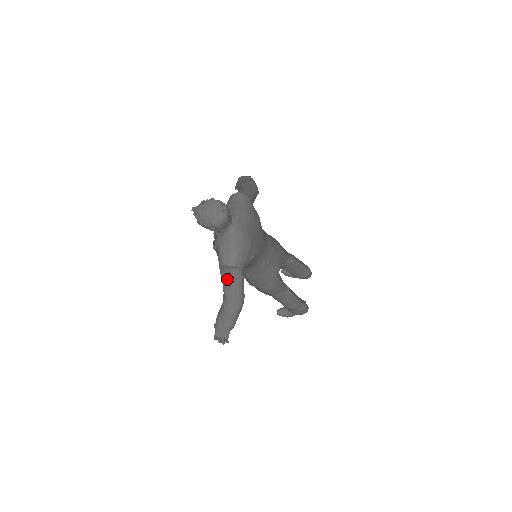
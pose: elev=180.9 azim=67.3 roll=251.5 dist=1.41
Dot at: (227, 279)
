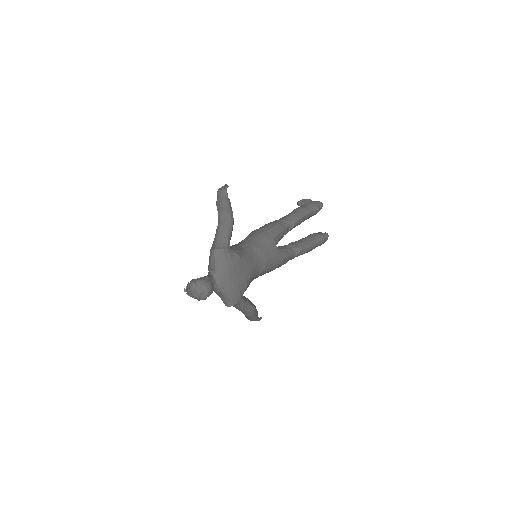
Dot at: occluded
